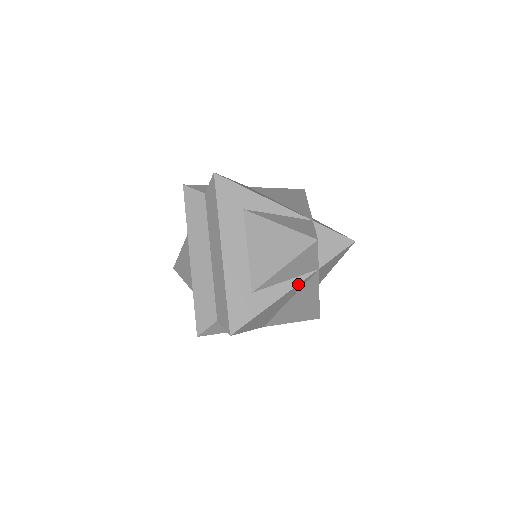
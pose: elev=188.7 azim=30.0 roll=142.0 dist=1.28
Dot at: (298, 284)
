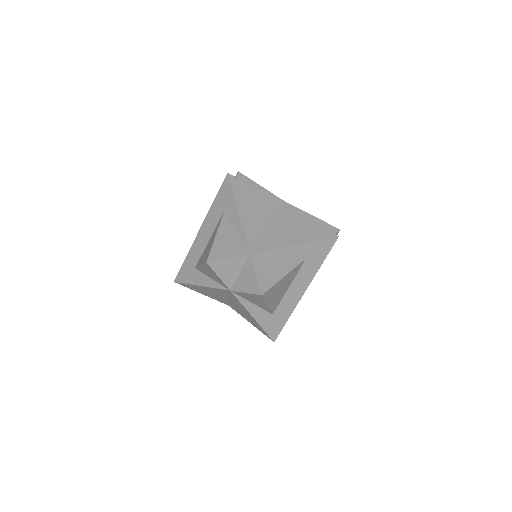
Dot at: (215, 288)
